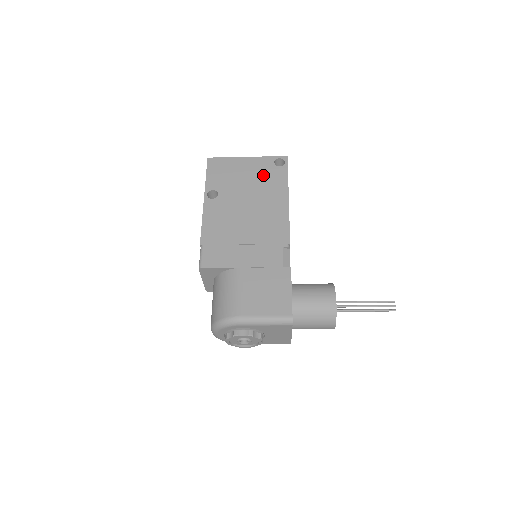
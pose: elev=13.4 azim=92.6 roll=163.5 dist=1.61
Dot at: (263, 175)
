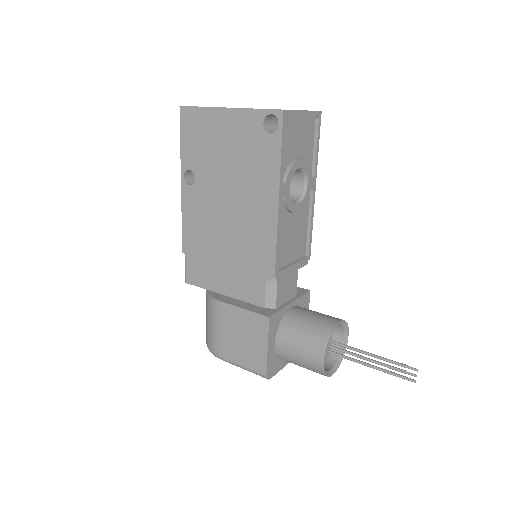
Dot at: (247, 150)
